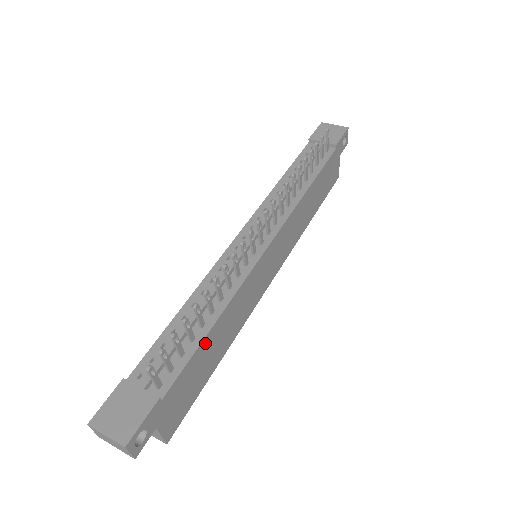
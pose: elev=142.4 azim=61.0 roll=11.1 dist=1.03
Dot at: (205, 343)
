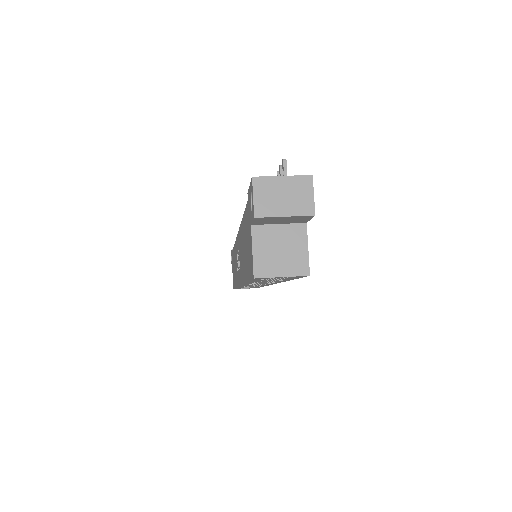
Dot at: occluded
